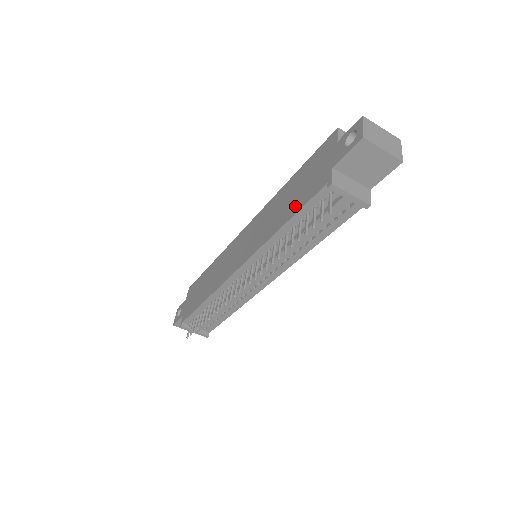
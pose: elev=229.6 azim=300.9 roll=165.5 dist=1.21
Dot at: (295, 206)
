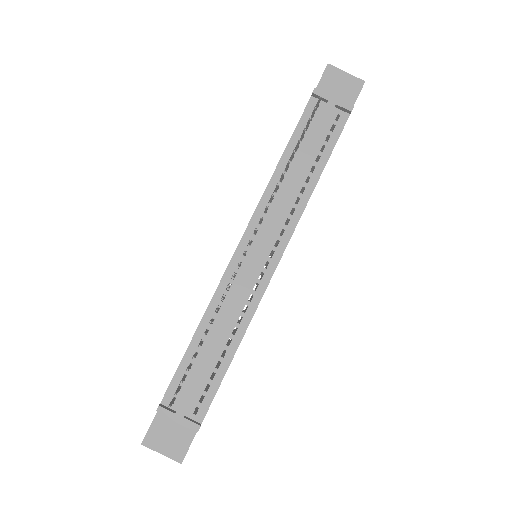
Dot at: occluded
